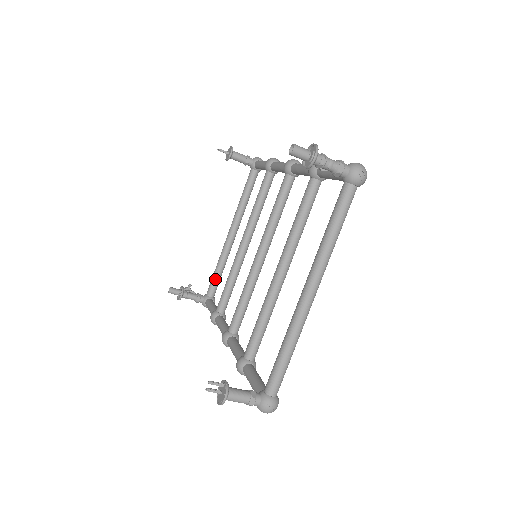
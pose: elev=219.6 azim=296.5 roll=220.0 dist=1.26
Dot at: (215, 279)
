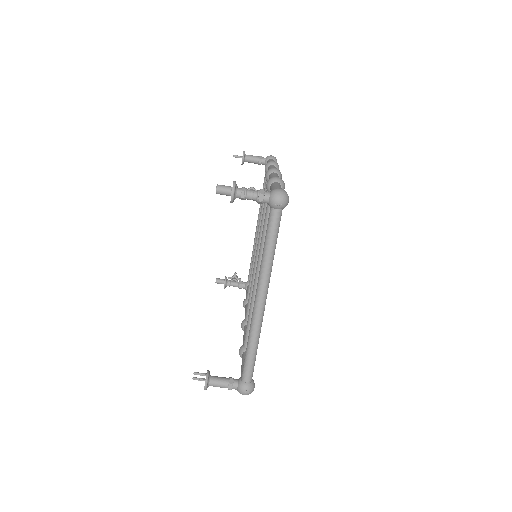
Dot at: occluded
